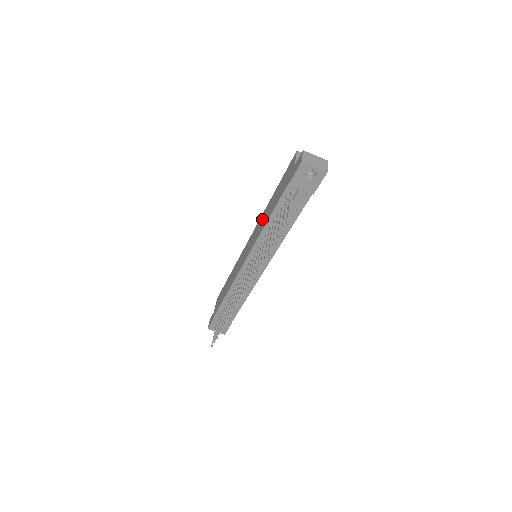
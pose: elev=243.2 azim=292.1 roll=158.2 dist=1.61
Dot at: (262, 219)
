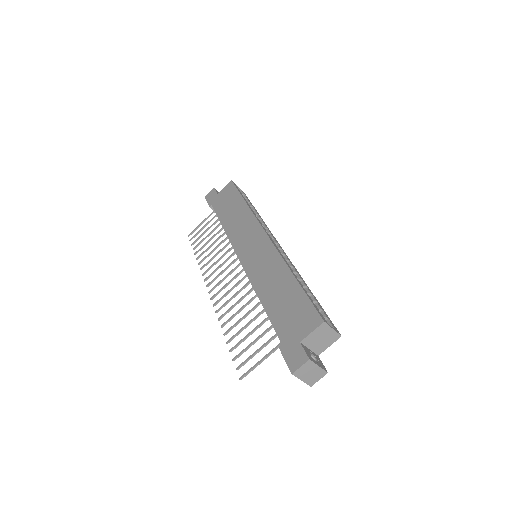
Dot at: (272, 268)
